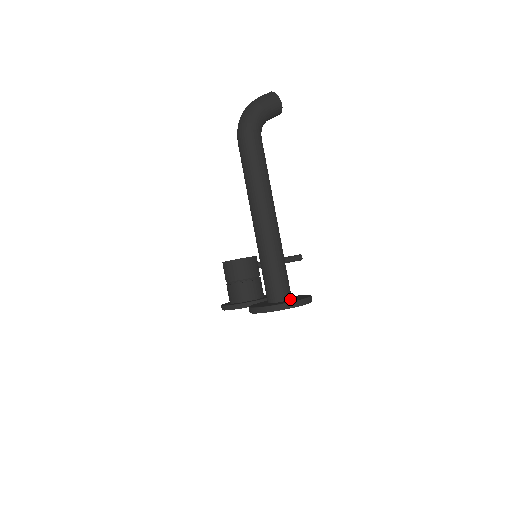
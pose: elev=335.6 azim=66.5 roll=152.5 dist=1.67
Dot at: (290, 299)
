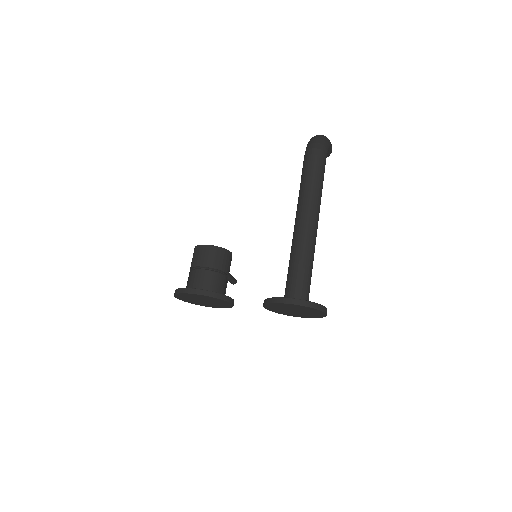
Dot at: occluded
